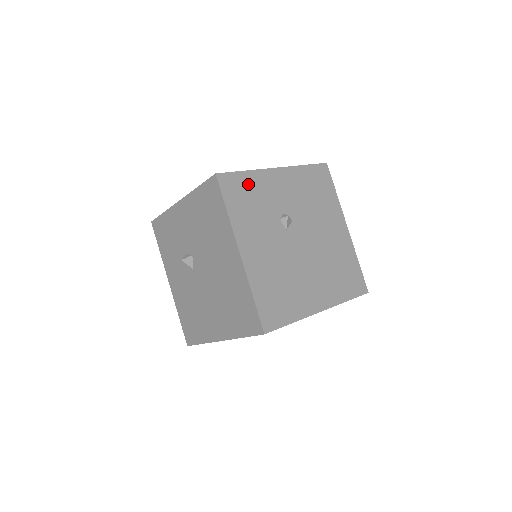
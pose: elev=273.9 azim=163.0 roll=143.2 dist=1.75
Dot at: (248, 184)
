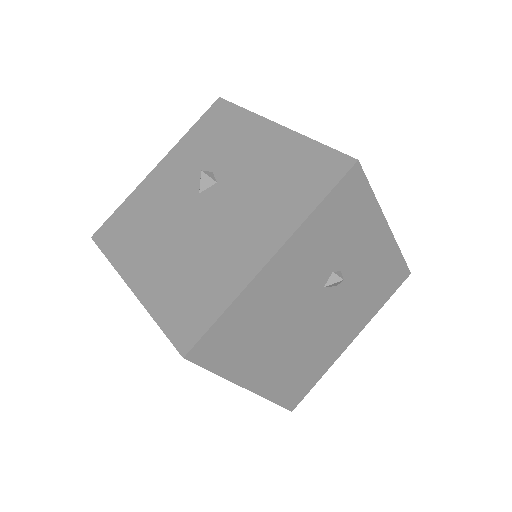
Dot at: (360, 208)
